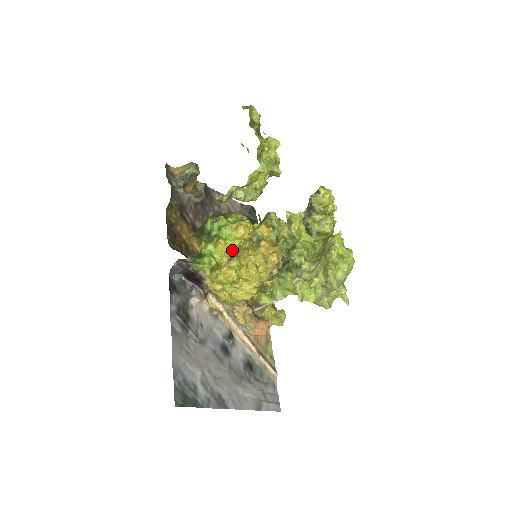
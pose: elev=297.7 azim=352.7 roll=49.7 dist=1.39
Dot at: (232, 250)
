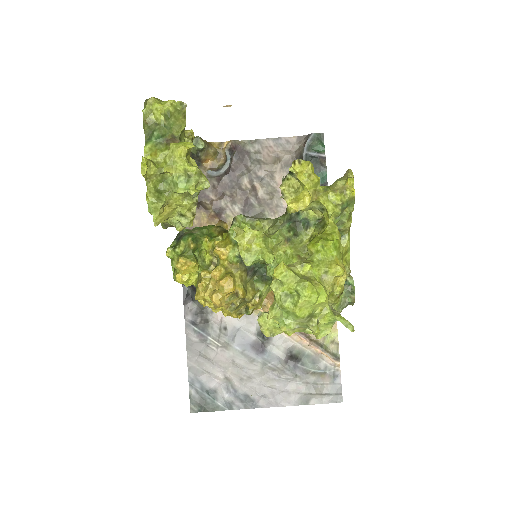
Dot at: (192, 280)
